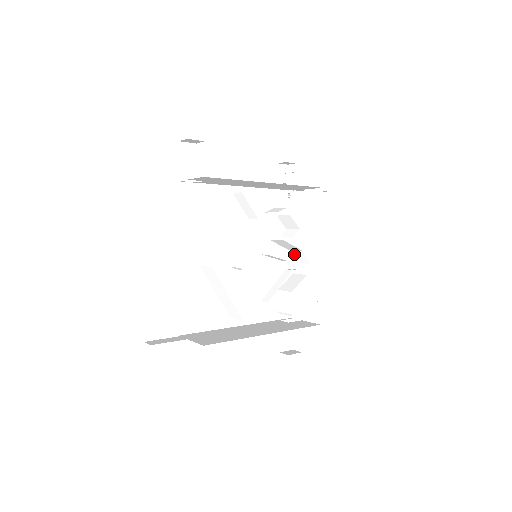
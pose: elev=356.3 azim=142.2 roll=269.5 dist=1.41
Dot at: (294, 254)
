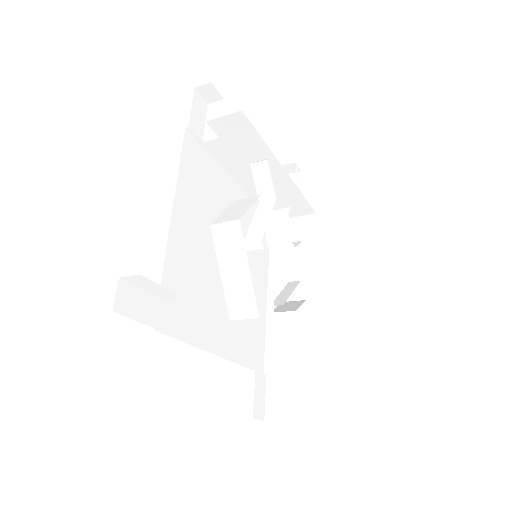
Dot at: (287, 276)
